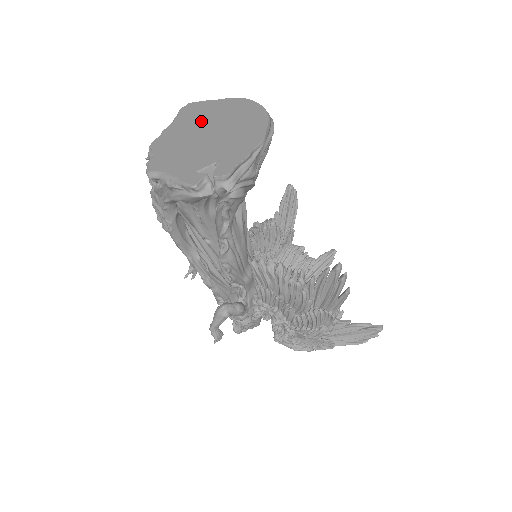
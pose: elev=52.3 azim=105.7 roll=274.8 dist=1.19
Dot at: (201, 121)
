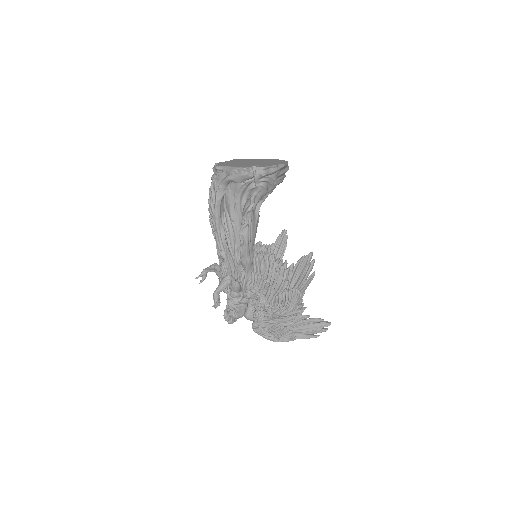
Dot at: (247, 161)
